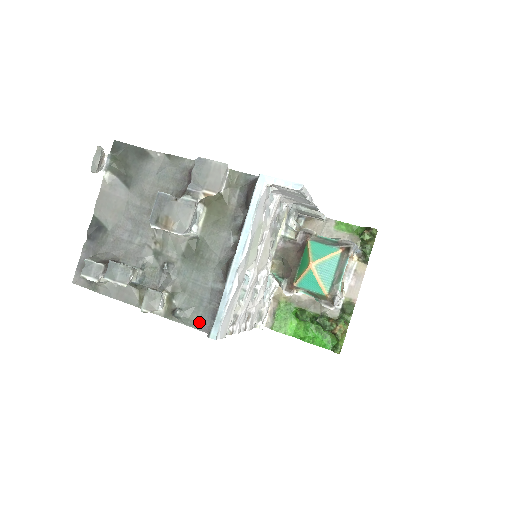
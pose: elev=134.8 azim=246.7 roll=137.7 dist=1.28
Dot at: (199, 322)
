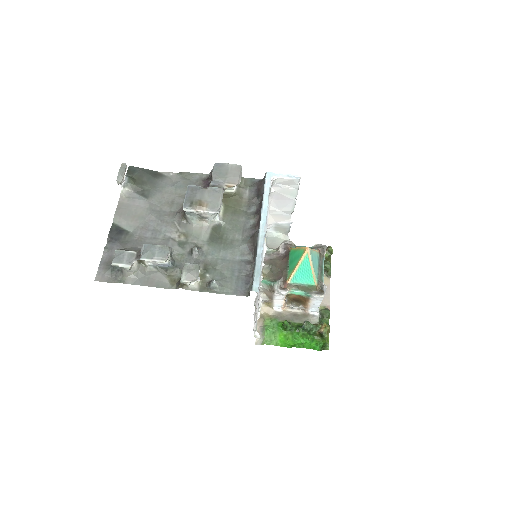
Dot at: (234, 289)
